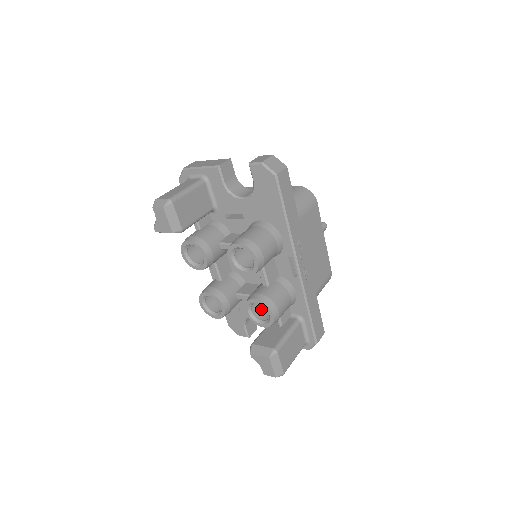
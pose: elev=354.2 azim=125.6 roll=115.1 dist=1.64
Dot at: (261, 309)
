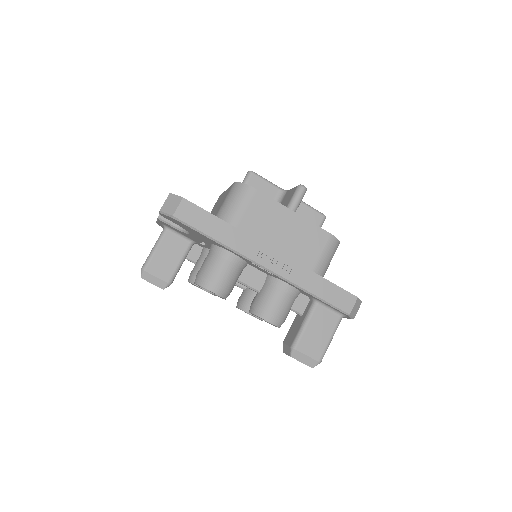
Dot at: occluded
